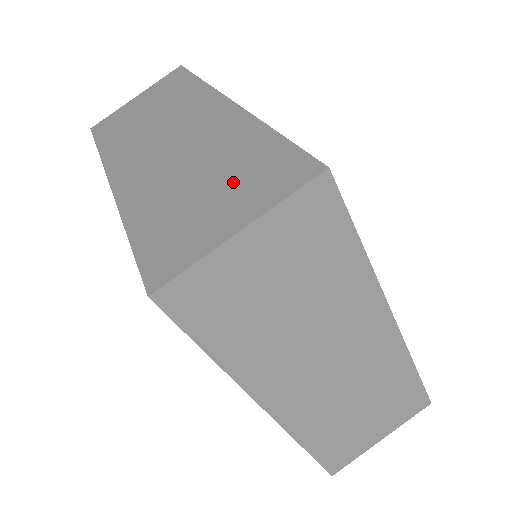
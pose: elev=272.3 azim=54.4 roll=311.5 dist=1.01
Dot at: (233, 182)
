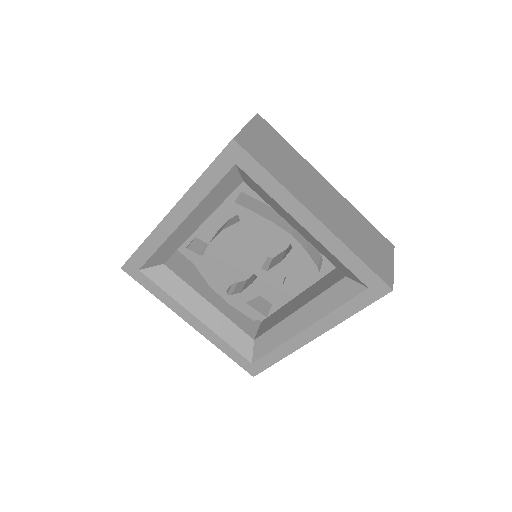
Dot at: occluded
